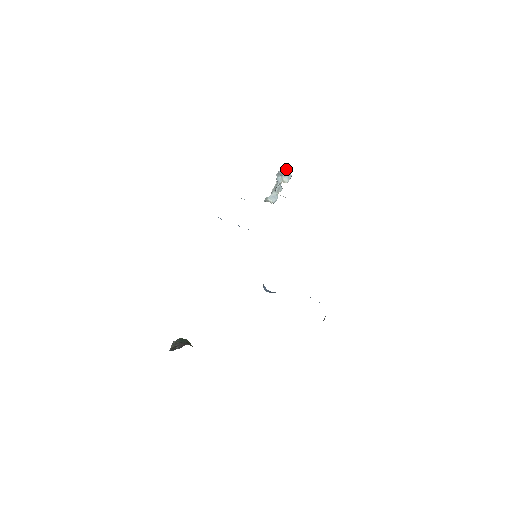
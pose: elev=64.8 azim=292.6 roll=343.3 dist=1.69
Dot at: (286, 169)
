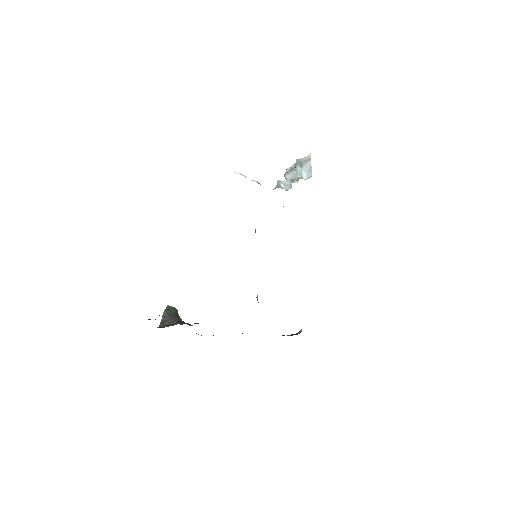
Dot at: (308, 161)
